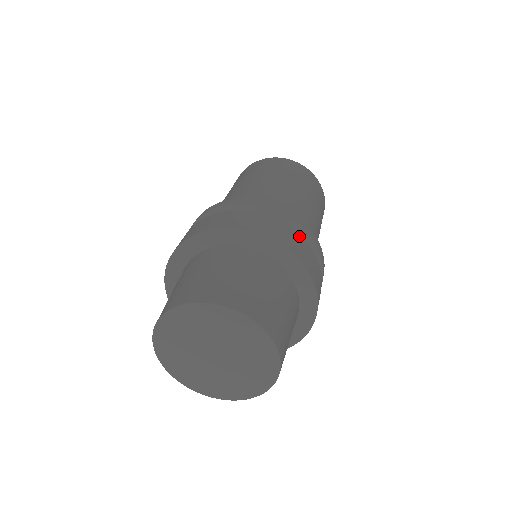
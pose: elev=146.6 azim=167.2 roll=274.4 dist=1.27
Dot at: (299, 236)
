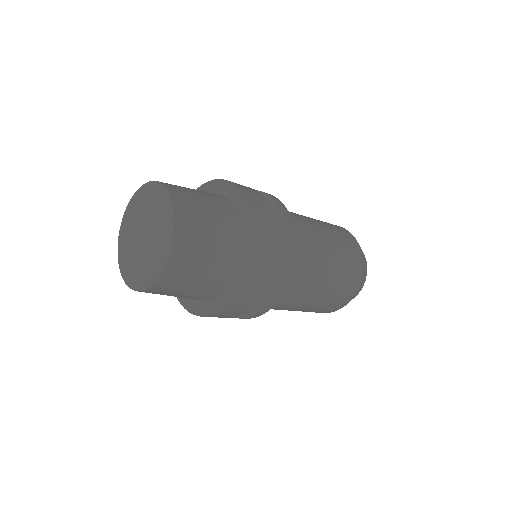
Dot at: occluded
